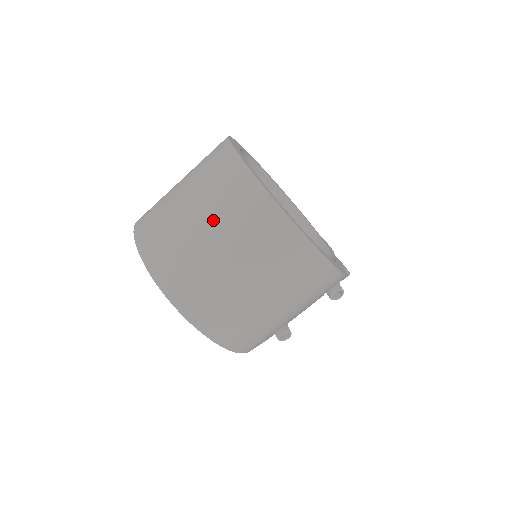
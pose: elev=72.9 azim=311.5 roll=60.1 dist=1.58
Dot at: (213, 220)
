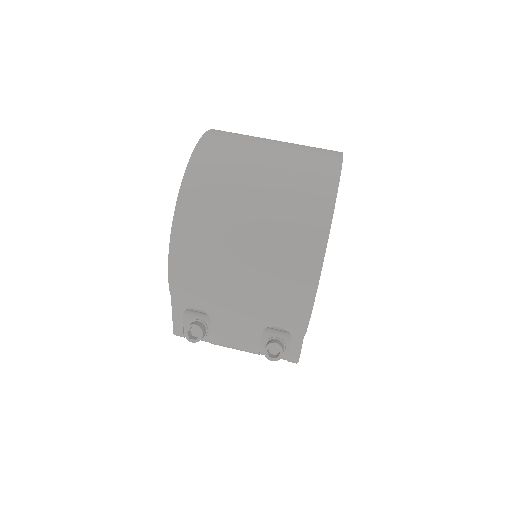
Dot at: (286, 148)
